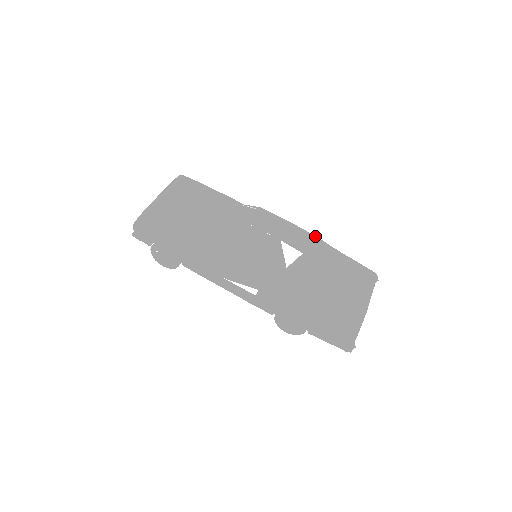
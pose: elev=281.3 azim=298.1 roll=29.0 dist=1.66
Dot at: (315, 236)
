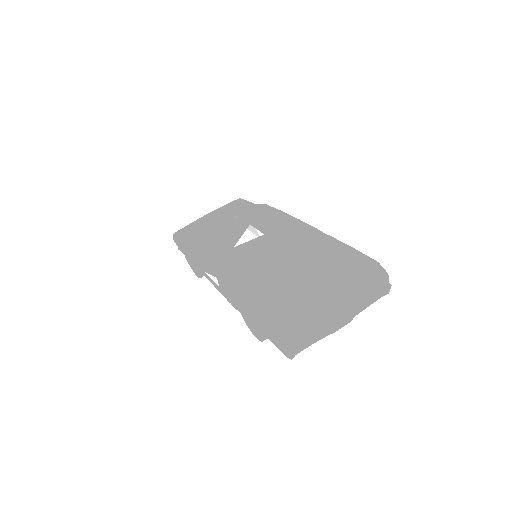
Dot at: (300, 220)
